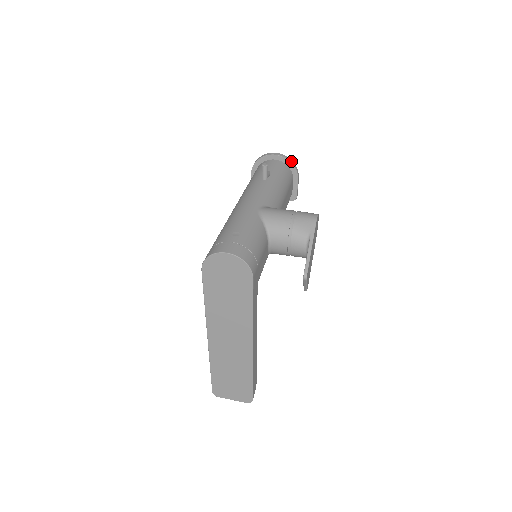
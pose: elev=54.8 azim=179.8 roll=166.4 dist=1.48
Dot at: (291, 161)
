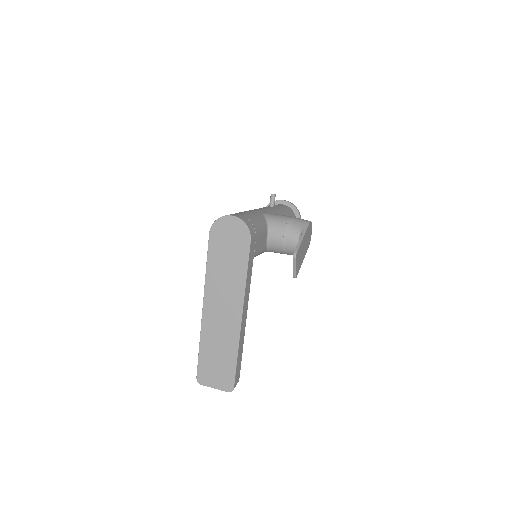
Dot at: (296, 207)
